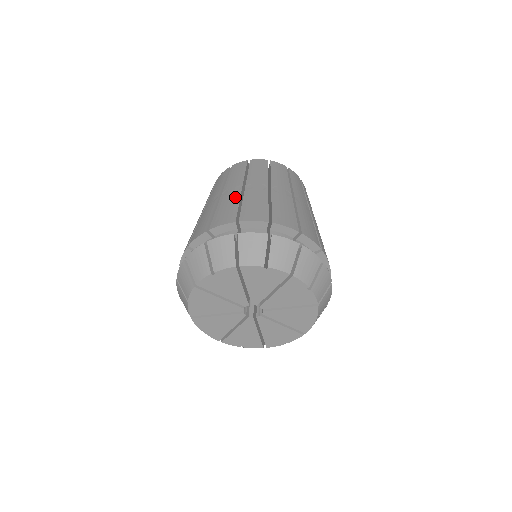
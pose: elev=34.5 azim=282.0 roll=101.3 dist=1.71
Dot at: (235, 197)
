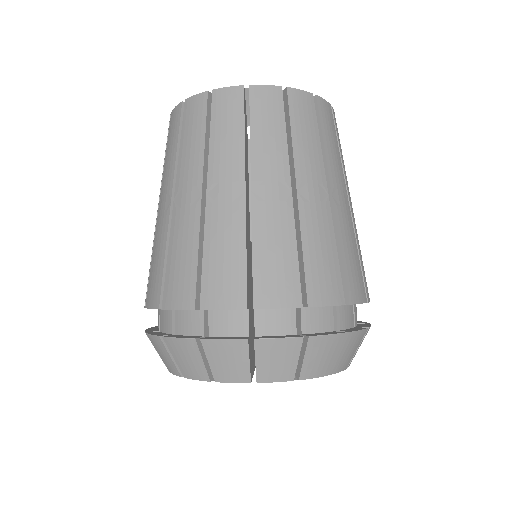
Dot at: (236, 223)
